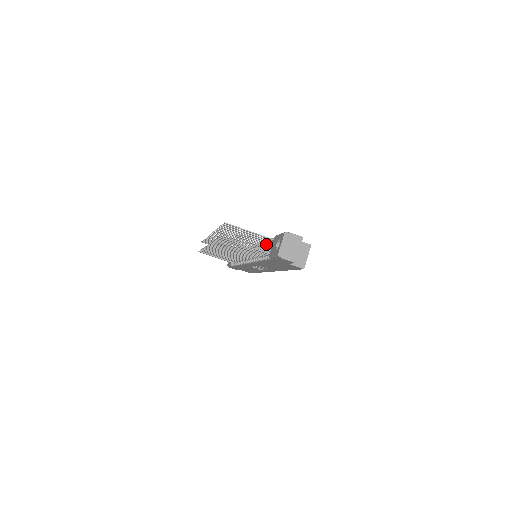
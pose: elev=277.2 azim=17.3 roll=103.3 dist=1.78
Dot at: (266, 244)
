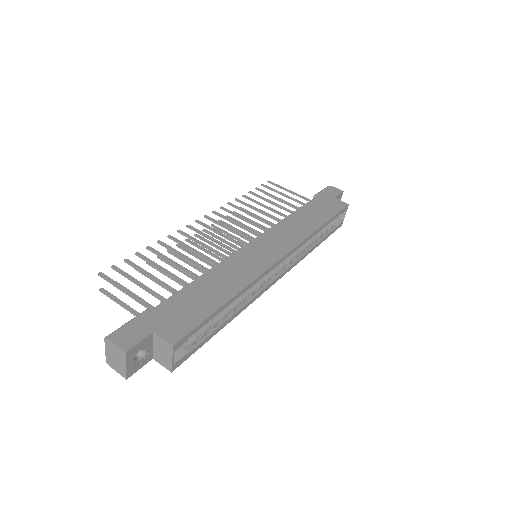
Dot at: occluded
